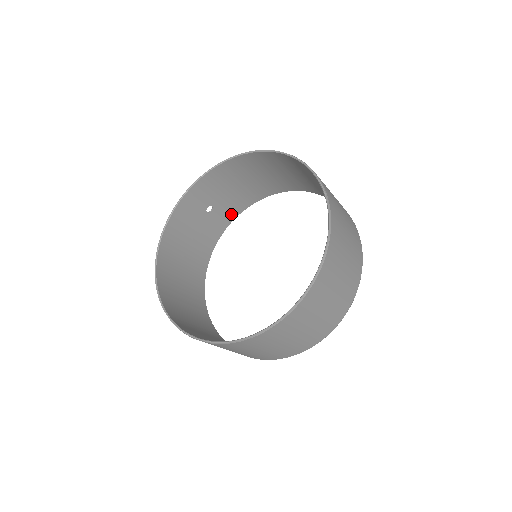
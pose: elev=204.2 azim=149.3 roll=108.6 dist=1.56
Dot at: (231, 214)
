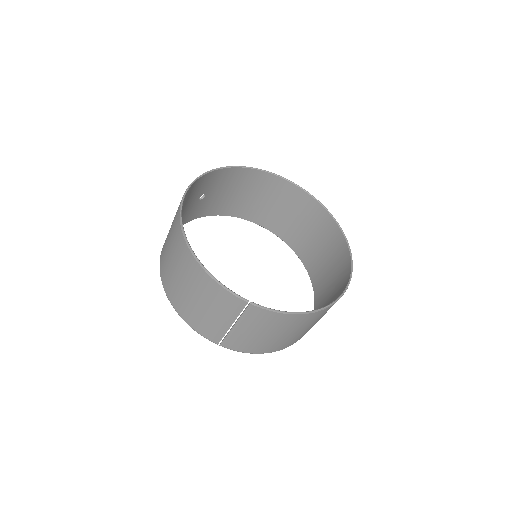
Dot at: (201, 212)
